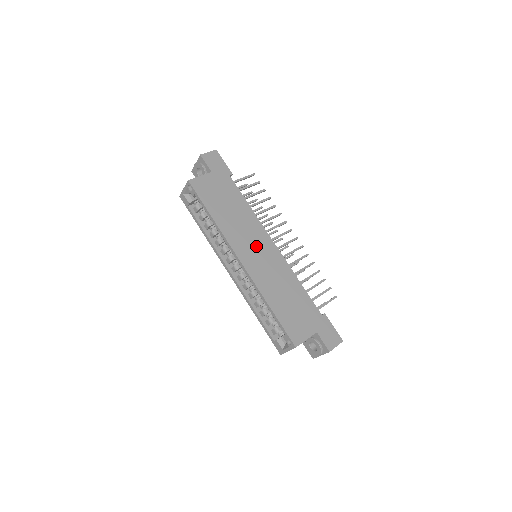
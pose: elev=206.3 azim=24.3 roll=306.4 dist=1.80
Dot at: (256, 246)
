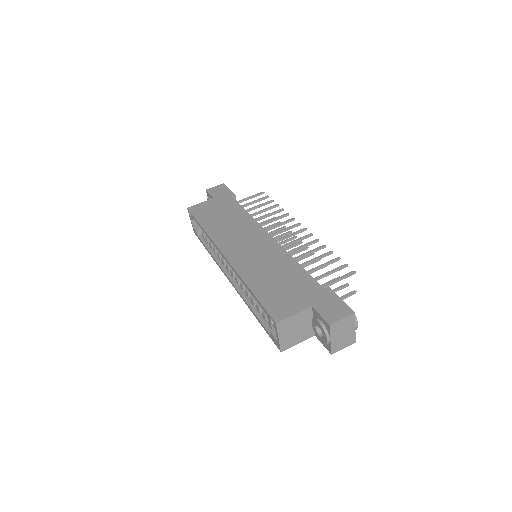
Dot at: (246, 240)
